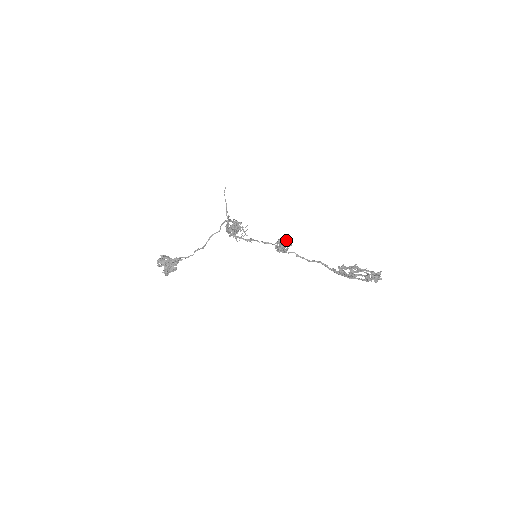
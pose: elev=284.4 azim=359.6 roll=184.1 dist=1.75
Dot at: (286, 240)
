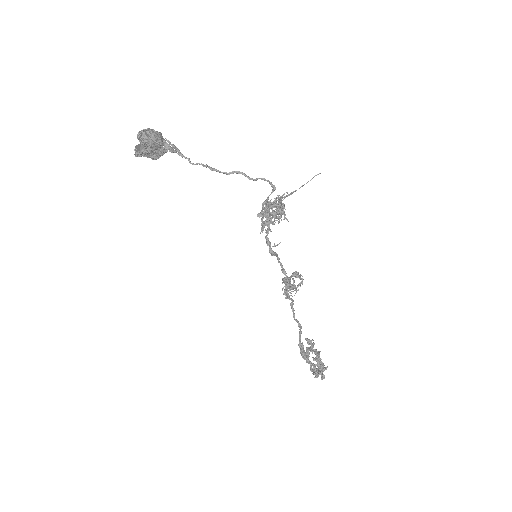
Dot at: (300, 276)
